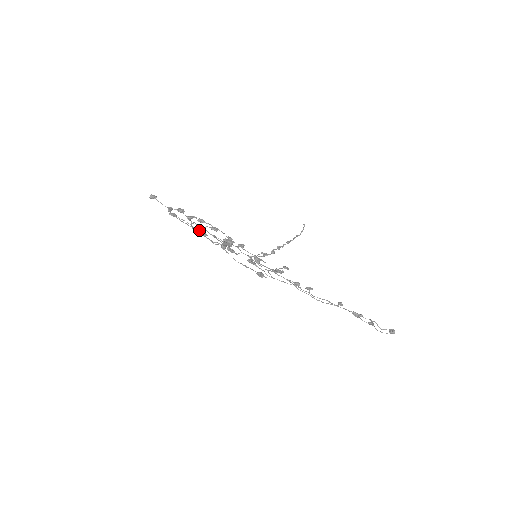
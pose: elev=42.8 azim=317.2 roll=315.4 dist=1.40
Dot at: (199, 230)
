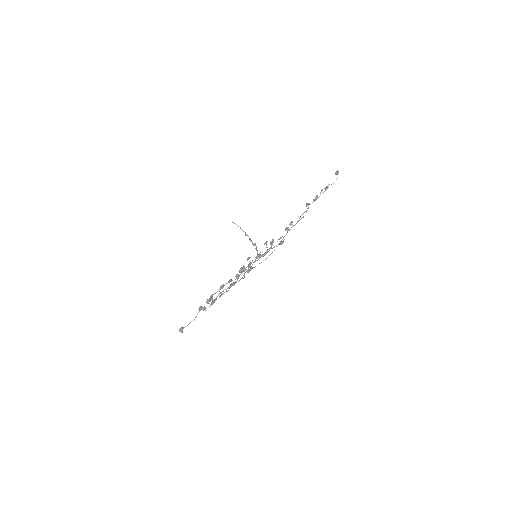
Dot at: (231, 285)
